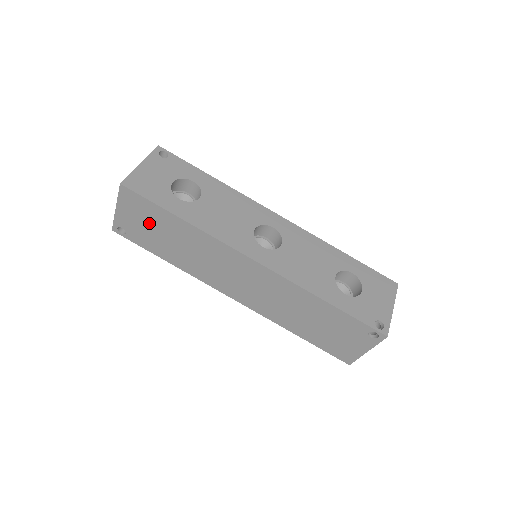
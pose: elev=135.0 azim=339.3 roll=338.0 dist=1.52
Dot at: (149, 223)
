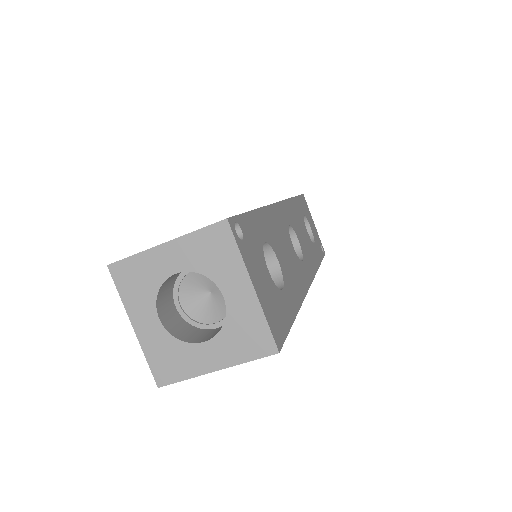
Dot at: occluded
